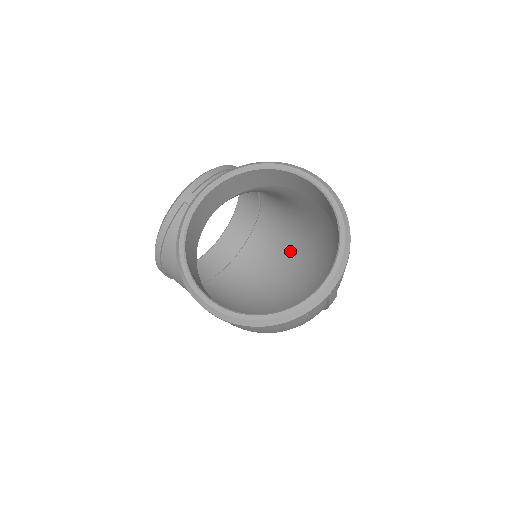
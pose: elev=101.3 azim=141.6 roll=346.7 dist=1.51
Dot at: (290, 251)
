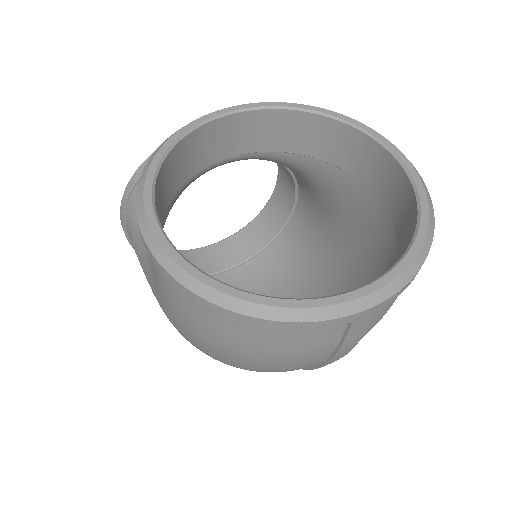
Dot at: (298, 292)
